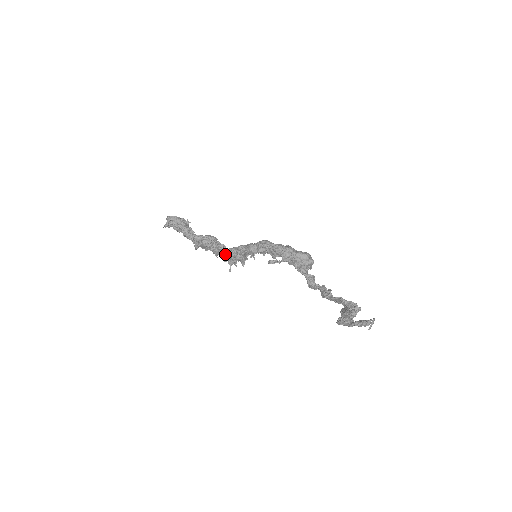
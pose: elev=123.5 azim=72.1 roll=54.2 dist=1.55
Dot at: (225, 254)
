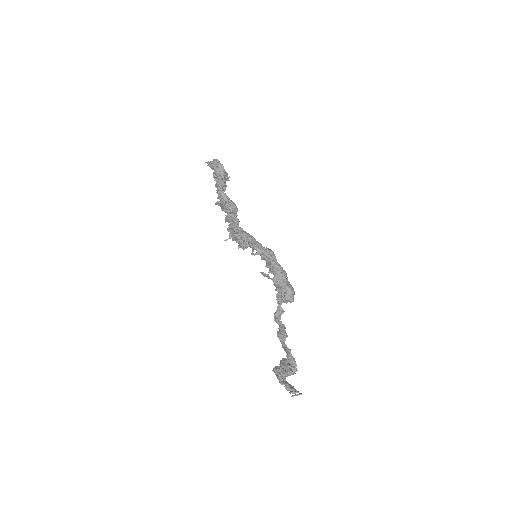
Dot at: (234, 230)
